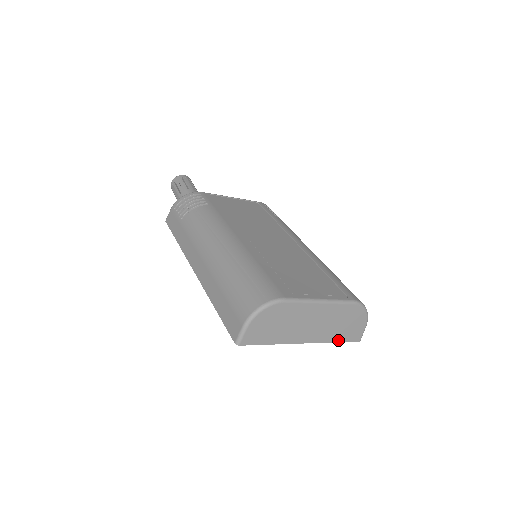
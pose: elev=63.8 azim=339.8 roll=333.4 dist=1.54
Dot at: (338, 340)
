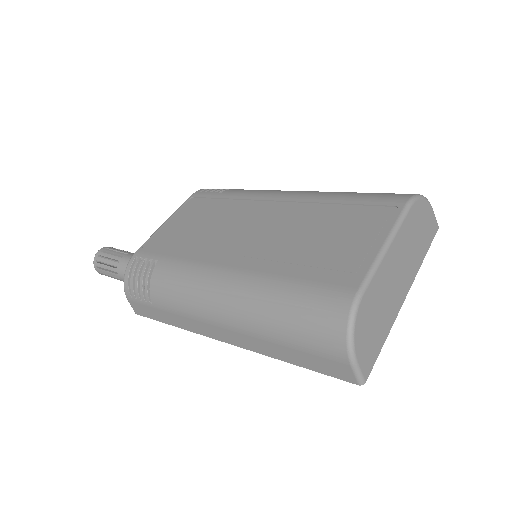
Dot at: (425, 252)
